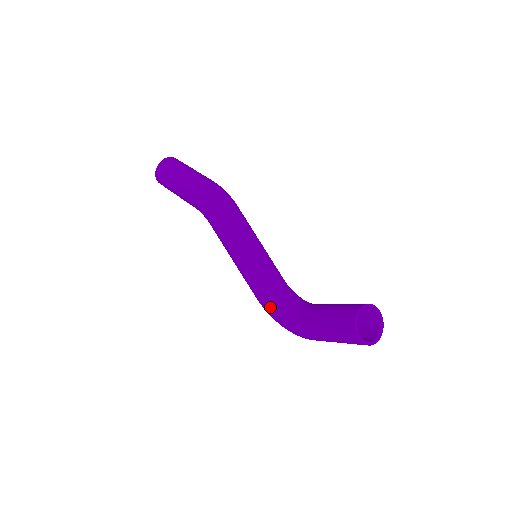
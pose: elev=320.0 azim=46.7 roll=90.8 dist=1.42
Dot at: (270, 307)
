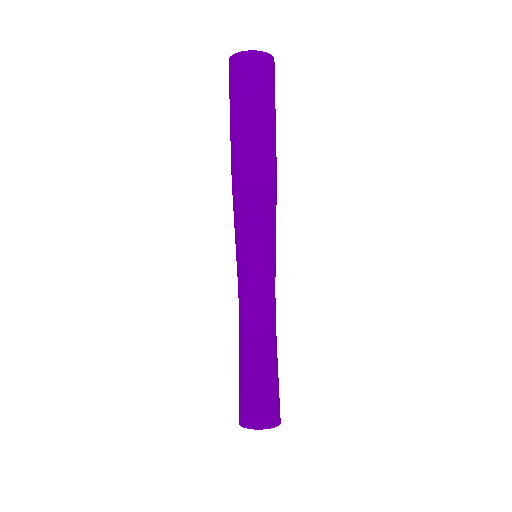
Dot at: (239, 297)
